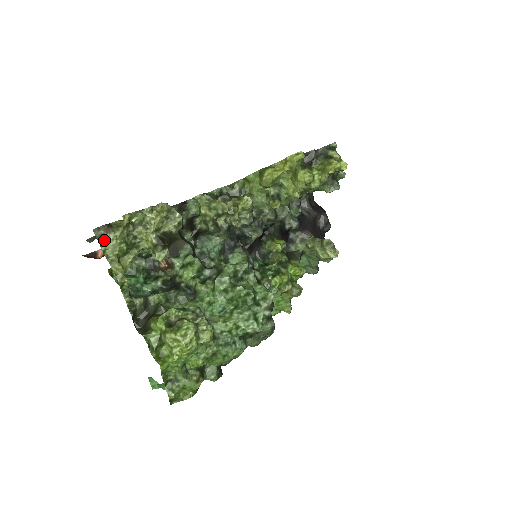
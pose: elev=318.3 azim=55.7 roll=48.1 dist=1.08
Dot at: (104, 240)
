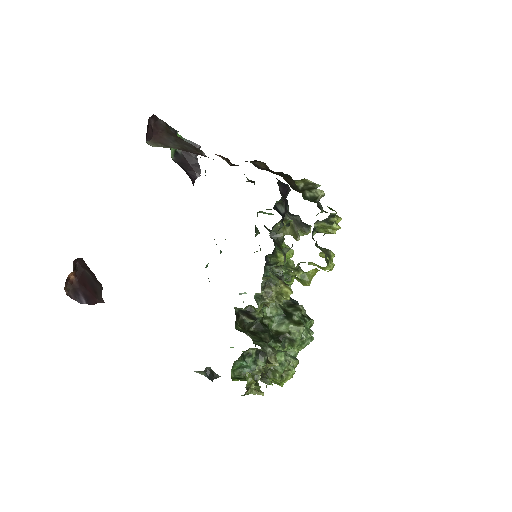
Dot at: occluded
